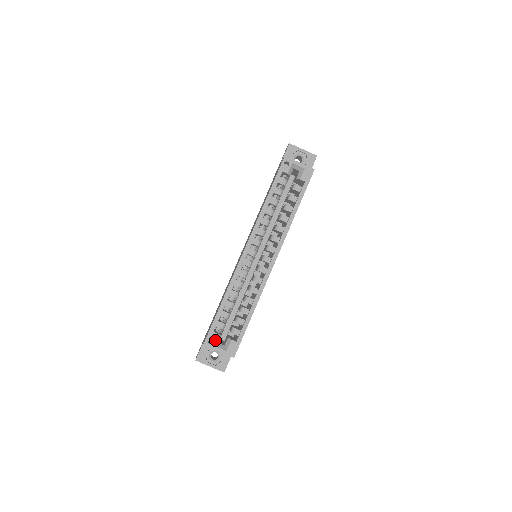
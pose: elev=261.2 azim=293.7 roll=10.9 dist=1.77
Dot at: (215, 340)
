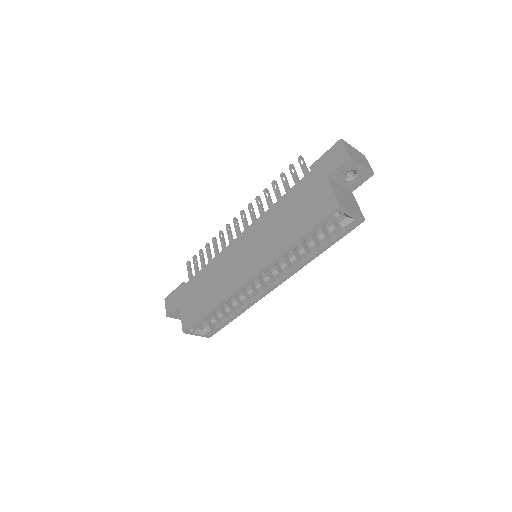
Dot at: (195, 330)
